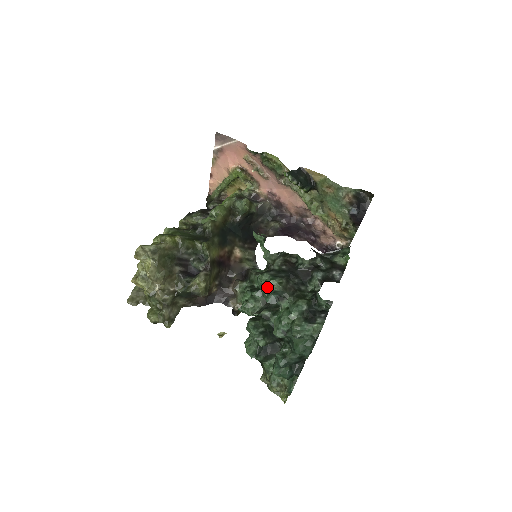
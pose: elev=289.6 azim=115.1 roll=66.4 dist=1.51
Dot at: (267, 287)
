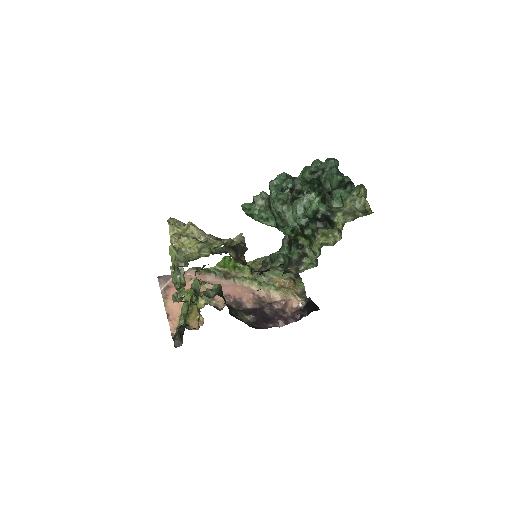
Dot at: (280, 174)
